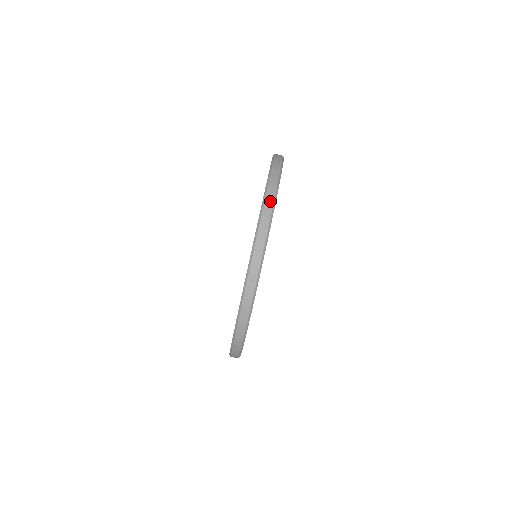
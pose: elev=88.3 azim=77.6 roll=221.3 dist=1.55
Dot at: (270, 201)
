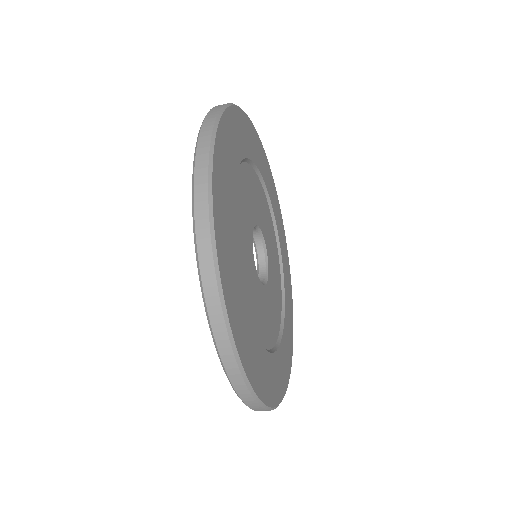
Dot at: (202, 175)
